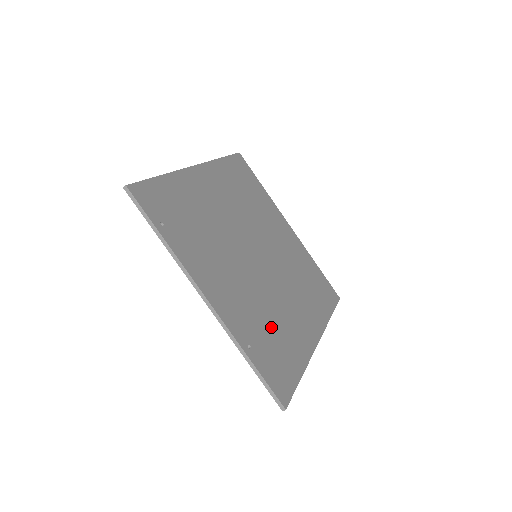
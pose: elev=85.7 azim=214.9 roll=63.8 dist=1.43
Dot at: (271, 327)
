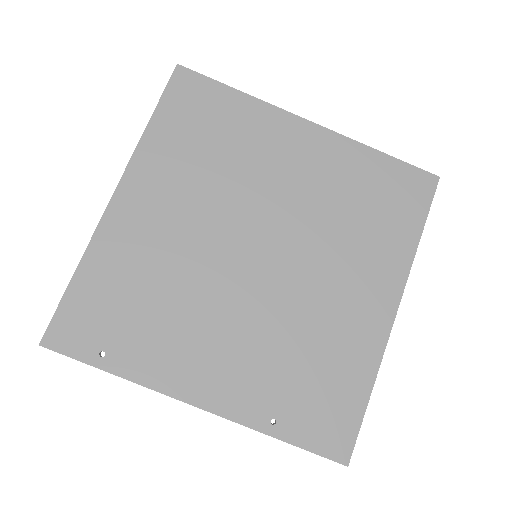
Dot at: (304, 361)
